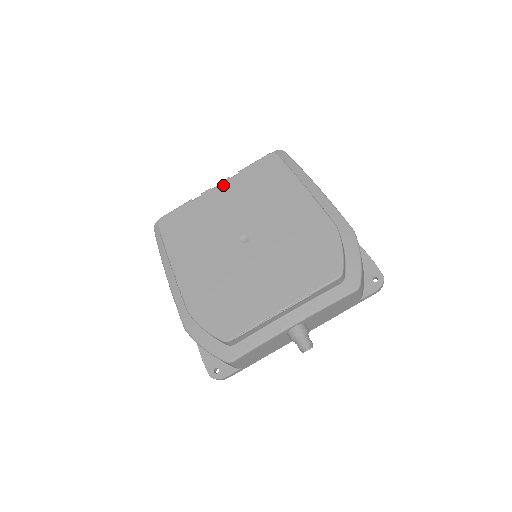
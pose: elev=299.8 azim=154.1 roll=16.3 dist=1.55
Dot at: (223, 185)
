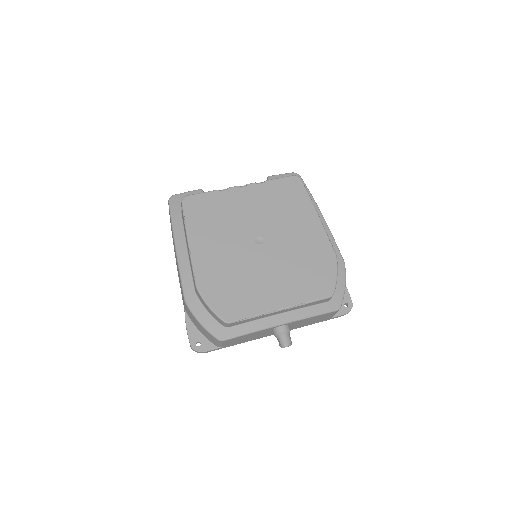
Dot at: (249, 187)
